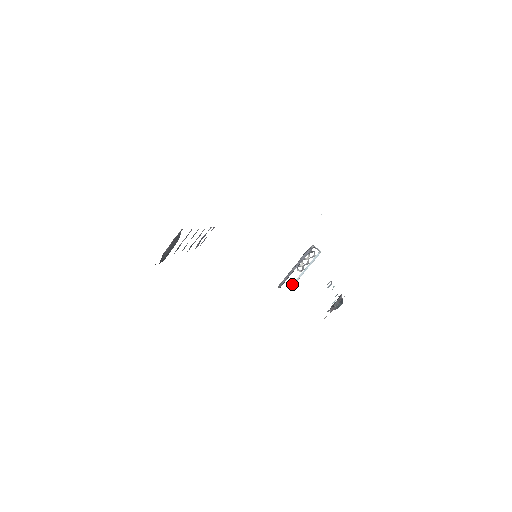
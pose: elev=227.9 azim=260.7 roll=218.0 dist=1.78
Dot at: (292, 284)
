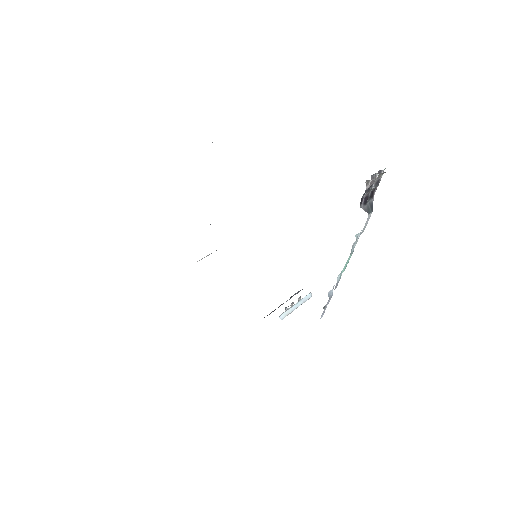
Dot at: (281, 316)
